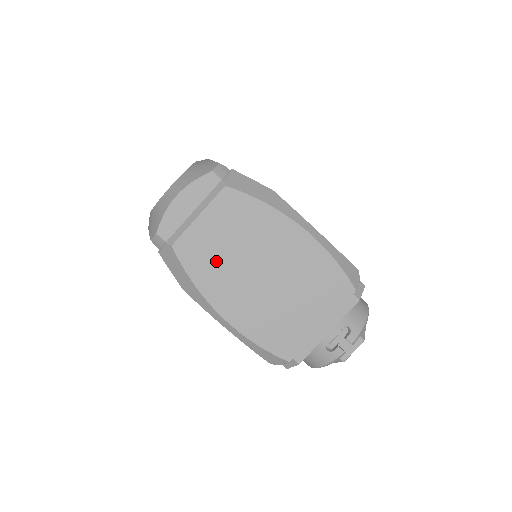
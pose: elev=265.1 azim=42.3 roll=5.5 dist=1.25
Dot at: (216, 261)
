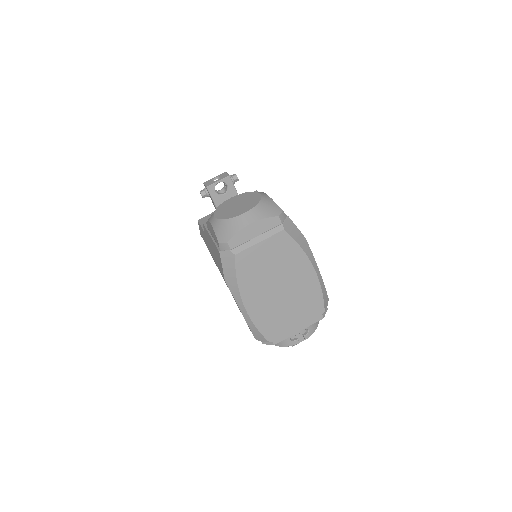
Dot at: (257, 272)
